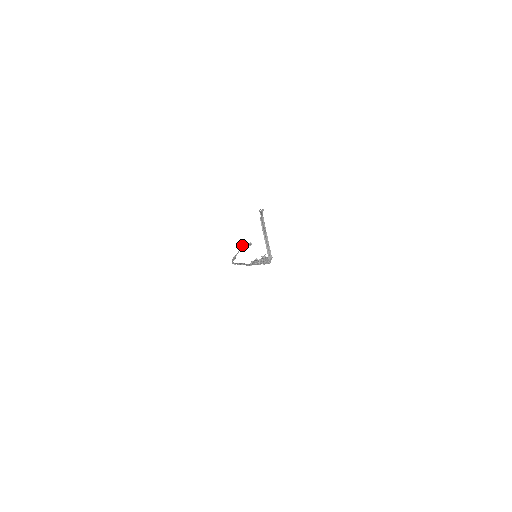
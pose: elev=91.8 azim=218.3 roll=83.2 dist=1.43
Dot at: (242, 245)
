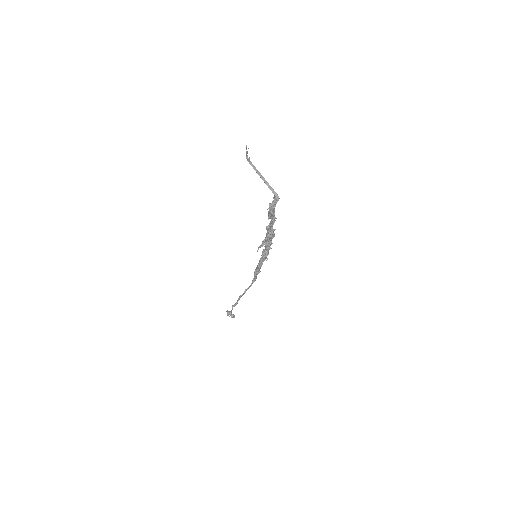
Dot at: (228, 313)
